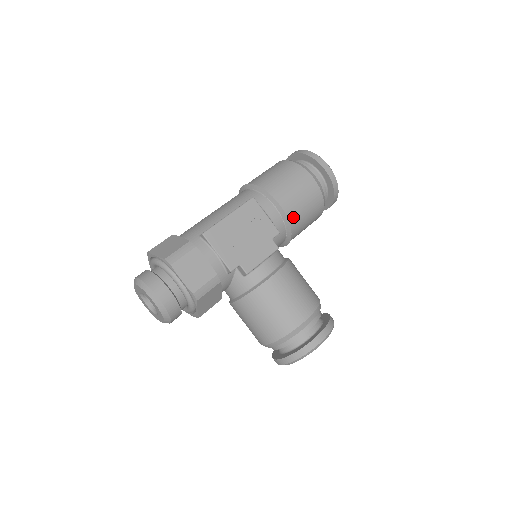
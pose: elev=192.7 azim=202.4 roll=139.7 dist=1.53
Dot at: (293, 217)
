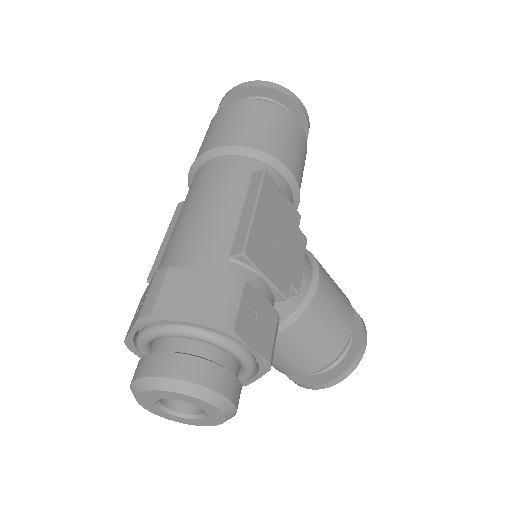
Dot at: (299, 187)
